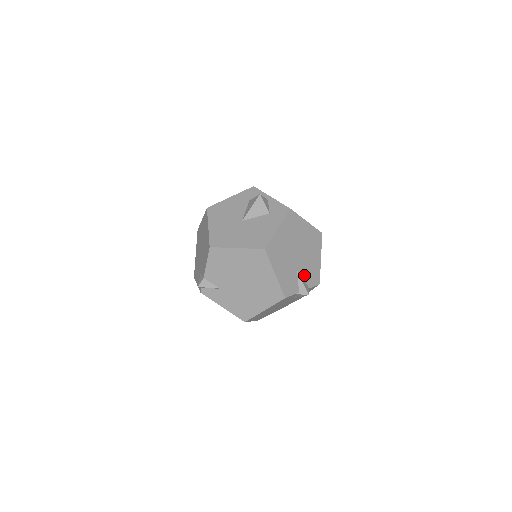
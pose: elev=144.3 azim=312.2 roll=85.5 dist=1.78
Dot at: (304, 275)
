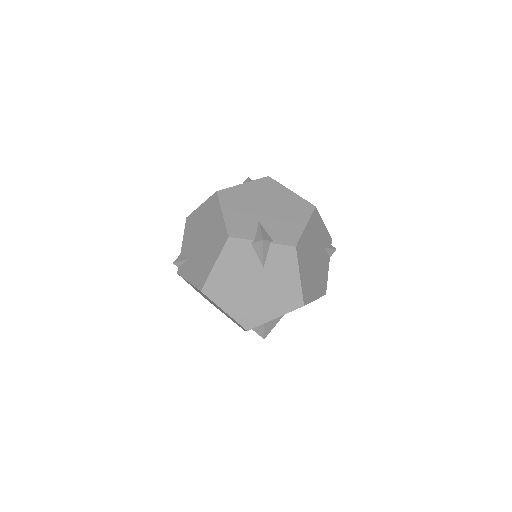
Dot at: (270, 229)
